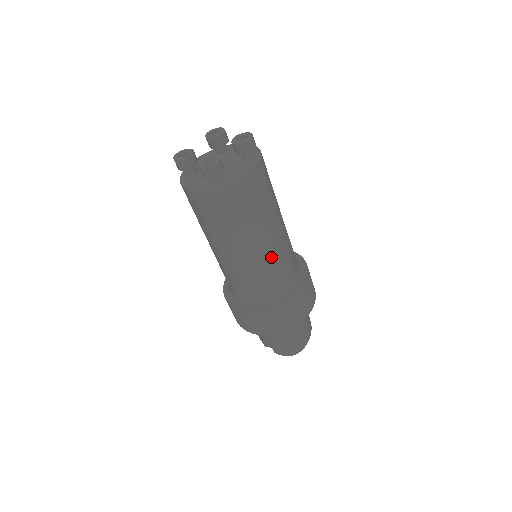
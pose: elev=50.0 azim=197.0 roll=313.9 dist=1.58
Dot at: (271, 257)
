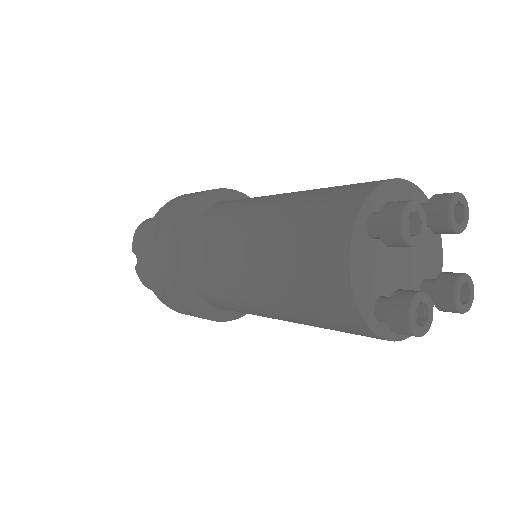
Dot at: occluded
